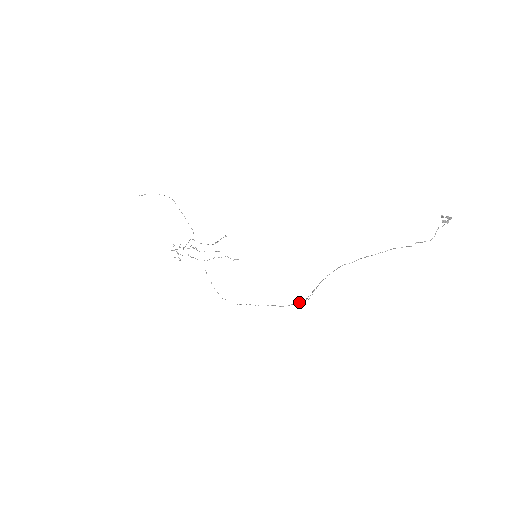
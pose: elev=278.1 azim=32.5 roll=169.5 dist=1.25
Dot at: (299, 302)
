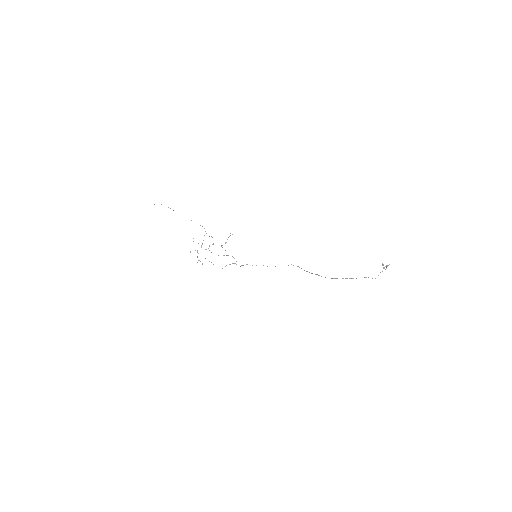
Dot at: (293, 265)
